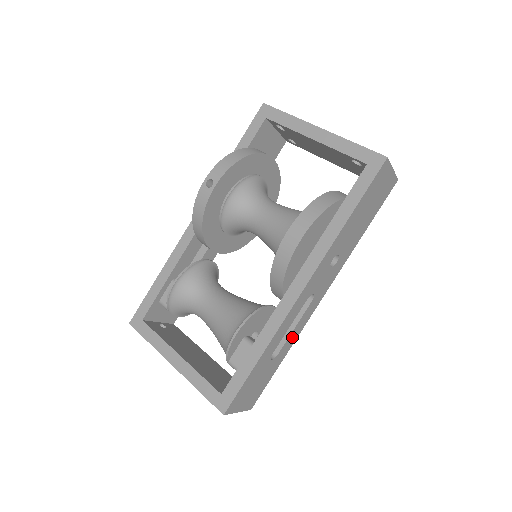
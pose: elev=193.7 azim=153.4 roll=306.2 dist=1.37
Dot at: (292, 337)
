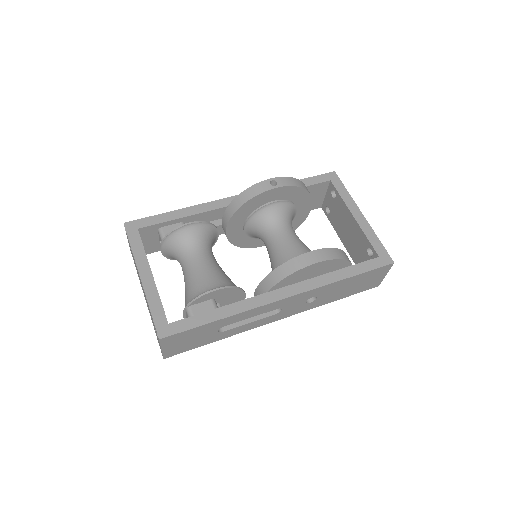
Dot at: (240, 328)
